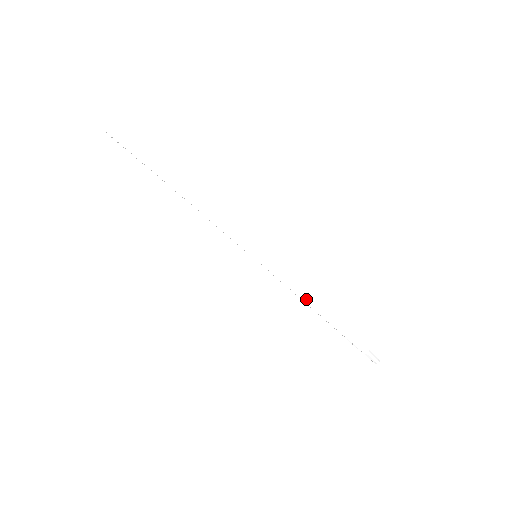
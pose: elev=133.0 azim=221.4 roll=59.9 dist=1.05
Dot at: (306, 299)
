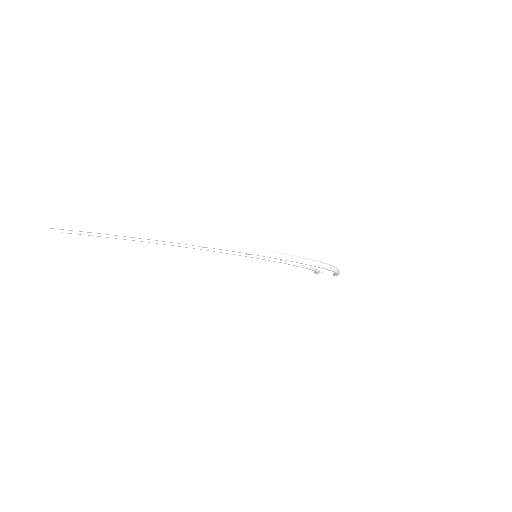
Dot at: (313, 263)
